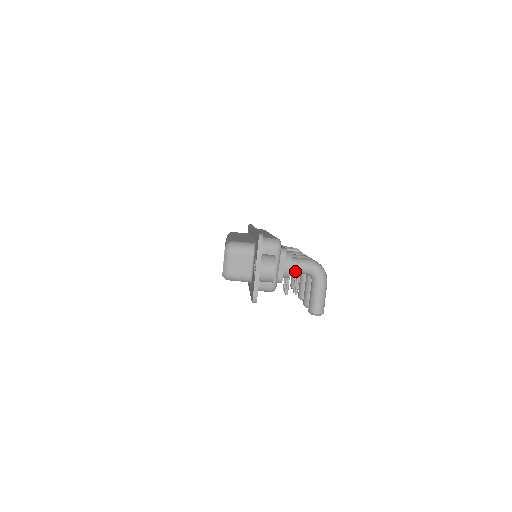
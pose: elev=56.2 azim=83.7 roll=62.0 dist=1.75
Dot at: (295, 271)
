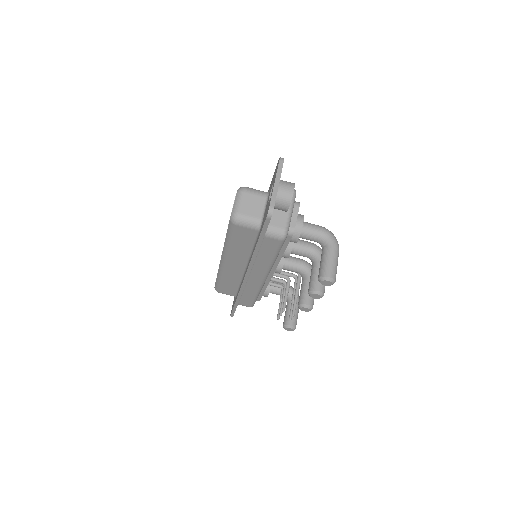
Dot at: (306, 232)
